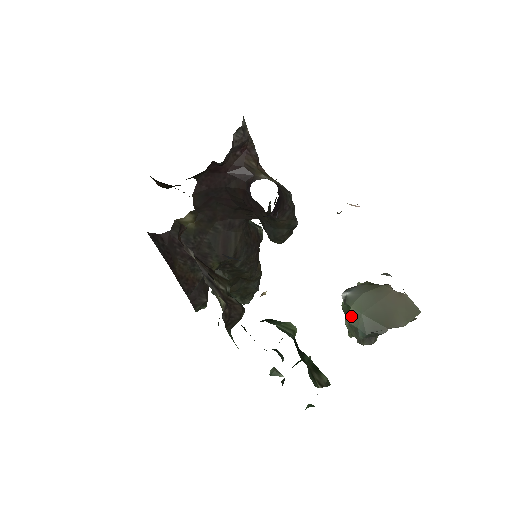
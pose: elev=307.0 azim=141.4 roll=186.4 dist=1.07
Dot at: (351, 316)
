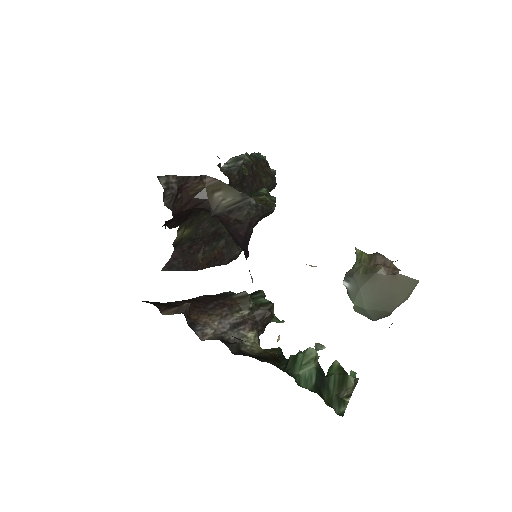
Dot at: (357, 309)
